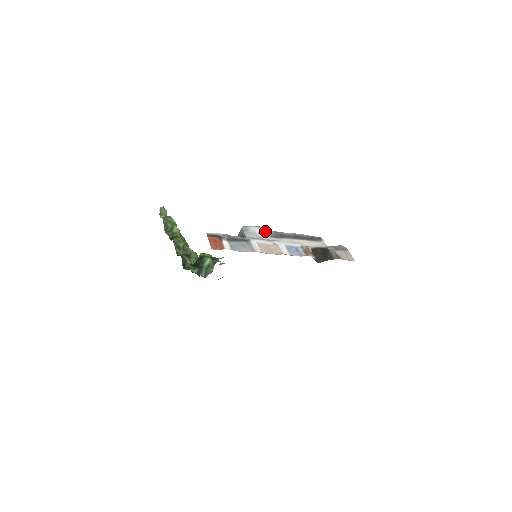
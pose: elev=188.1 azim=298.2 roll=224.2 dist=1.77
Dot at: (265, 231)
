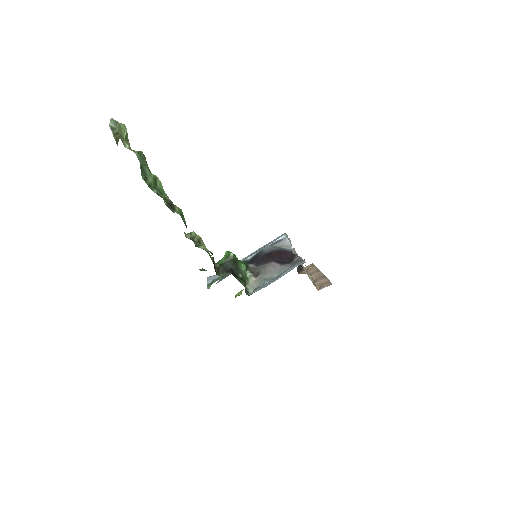
Dot at: occluded
